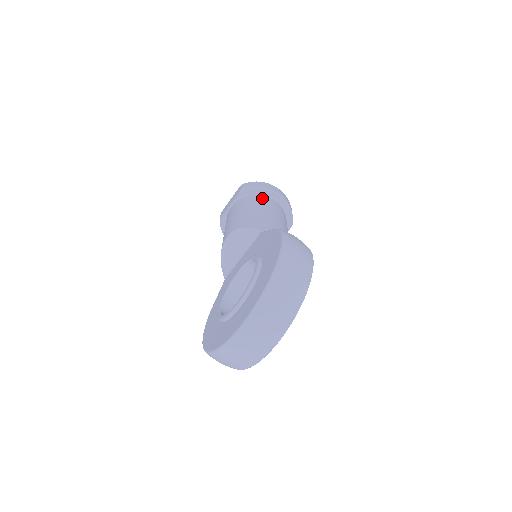
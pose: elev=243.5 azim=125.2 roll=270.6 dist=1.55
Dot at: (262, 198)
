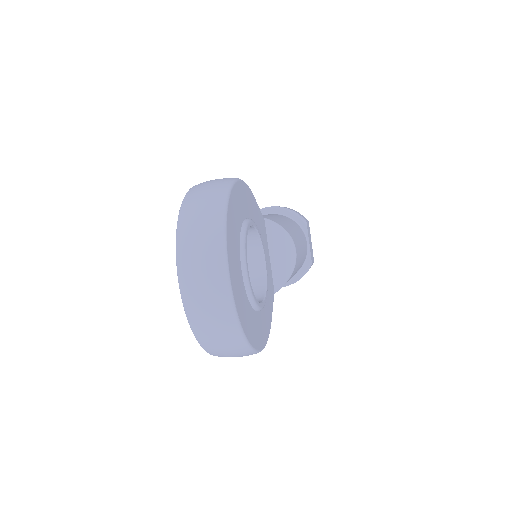
Dot at: occluded
